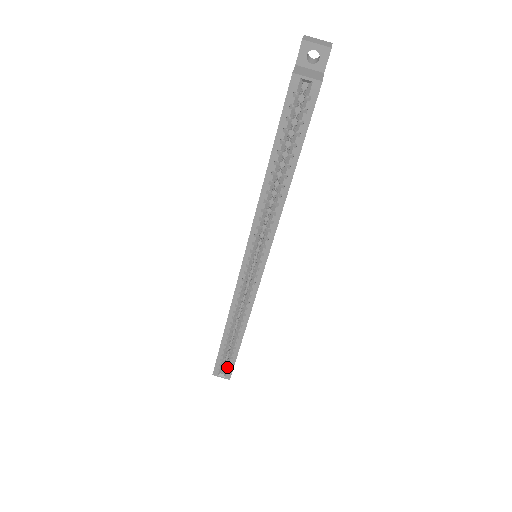
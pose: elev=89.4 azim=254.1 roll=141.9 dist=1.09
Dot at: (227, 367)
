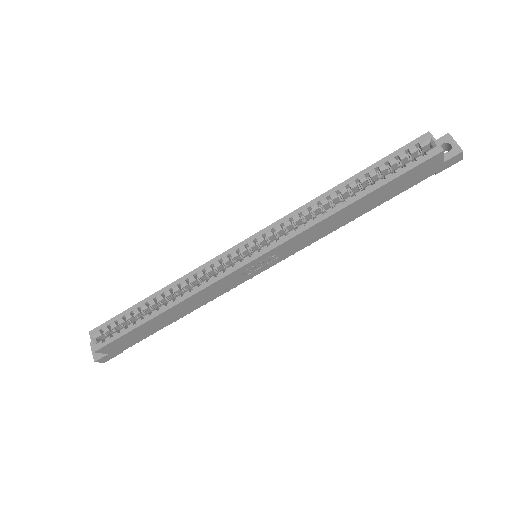
Dot at: (110, 335)
